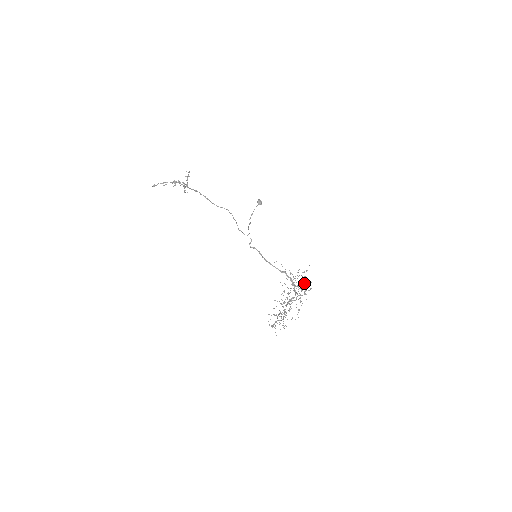
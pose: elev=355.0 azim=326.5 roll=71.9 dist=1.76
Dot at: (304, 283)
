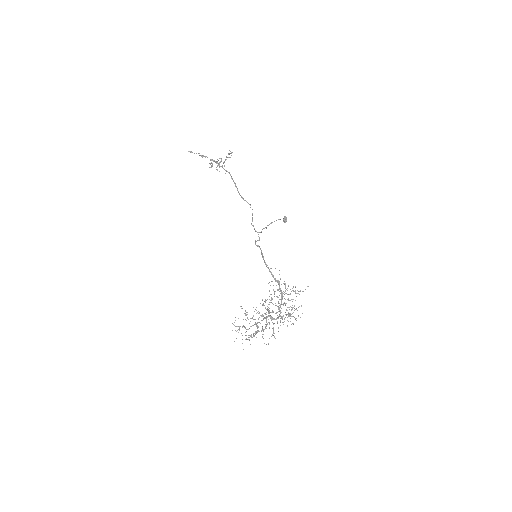
Dot at: (293, 307)
